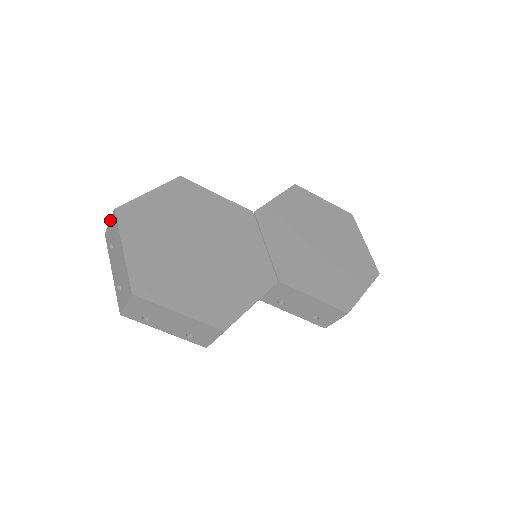
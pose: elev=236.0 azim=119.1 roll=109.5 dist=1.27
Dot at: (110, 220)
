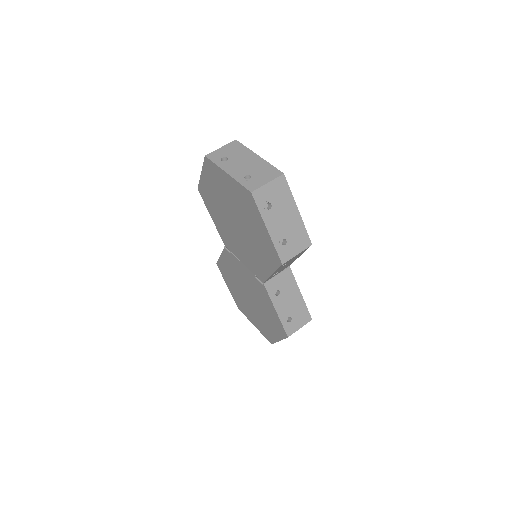
Dot at: (224, 146)
